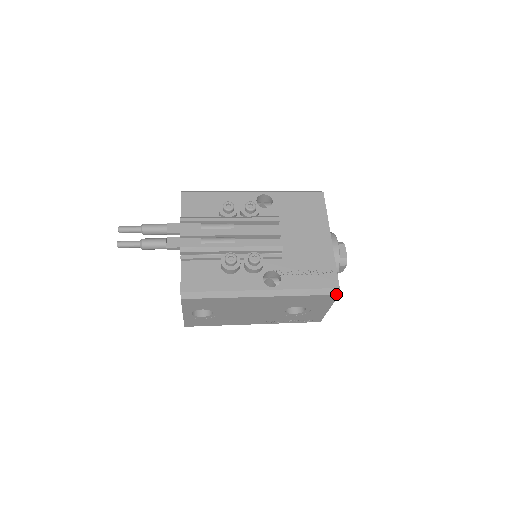
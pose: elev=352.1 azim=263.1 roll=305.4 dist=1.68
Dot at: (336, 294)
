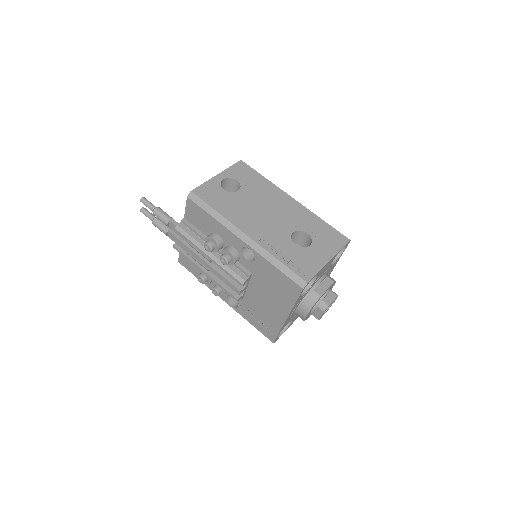
Dot at: occluded
